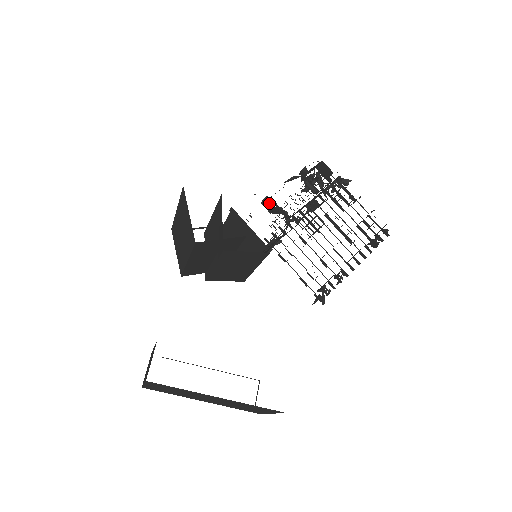
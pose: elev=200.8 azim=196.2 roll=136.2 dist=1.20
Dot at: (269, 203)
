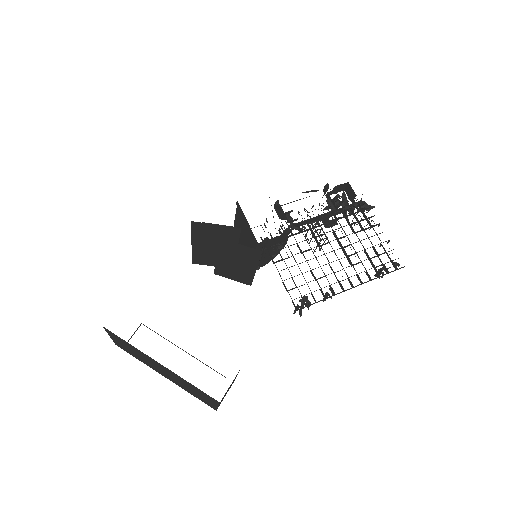
Dot at: (278, 207)
